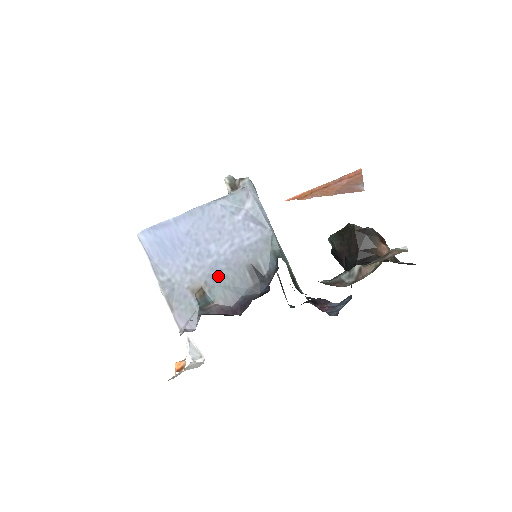
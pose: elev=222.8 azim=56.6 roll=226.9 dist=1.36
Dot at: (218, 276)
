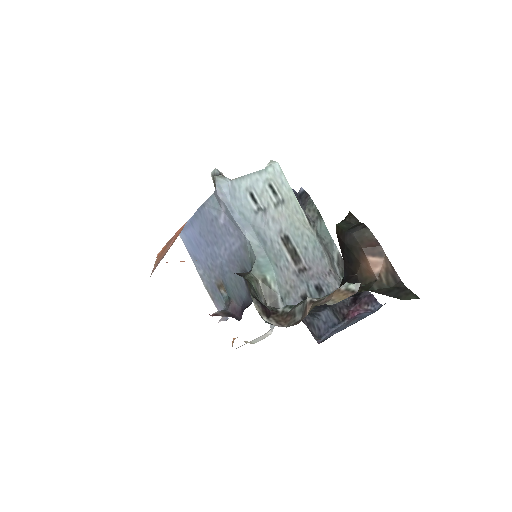
Dot at: (226, 277)
